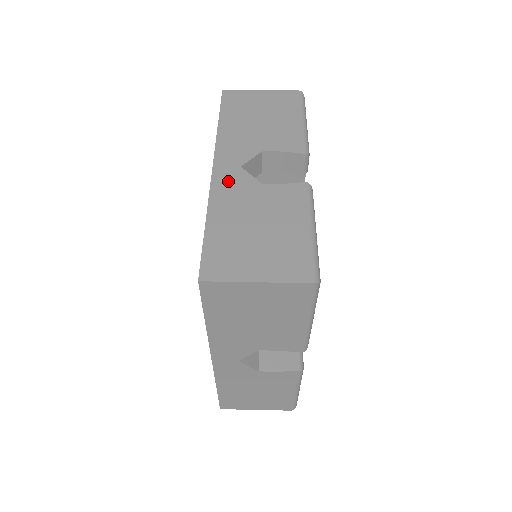
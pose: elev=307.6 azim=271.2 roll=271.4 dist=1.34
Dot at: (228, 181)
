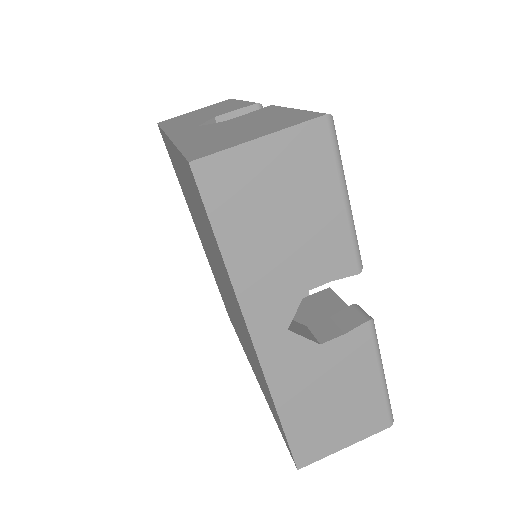
Dot at: (281, 358)
